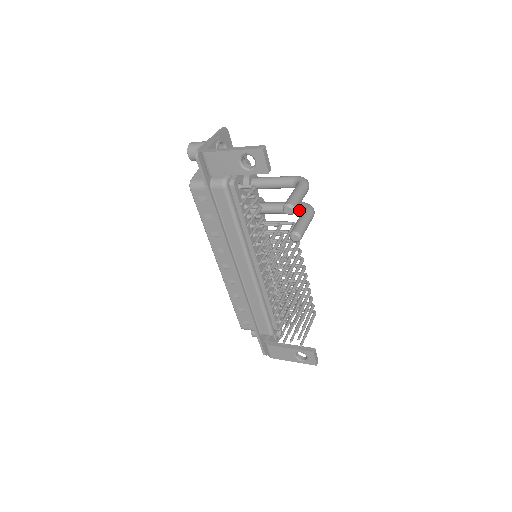
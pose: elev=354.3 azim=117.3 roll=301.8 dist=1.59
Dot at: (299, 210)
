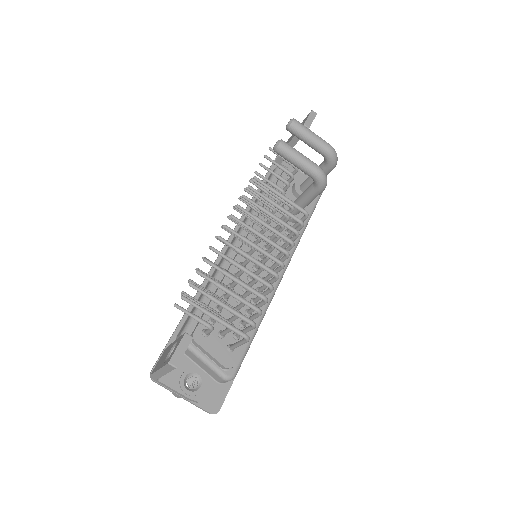
Dot at: occluded
